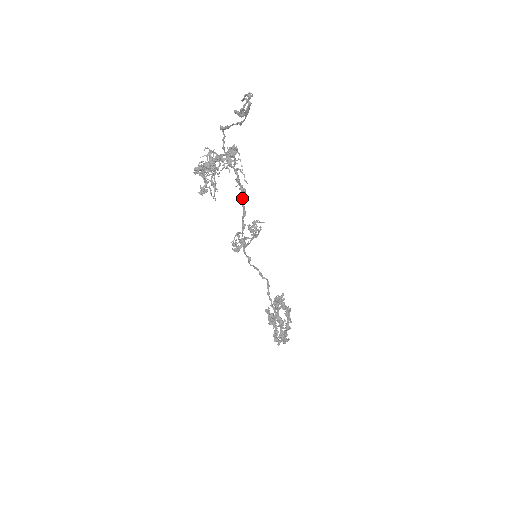
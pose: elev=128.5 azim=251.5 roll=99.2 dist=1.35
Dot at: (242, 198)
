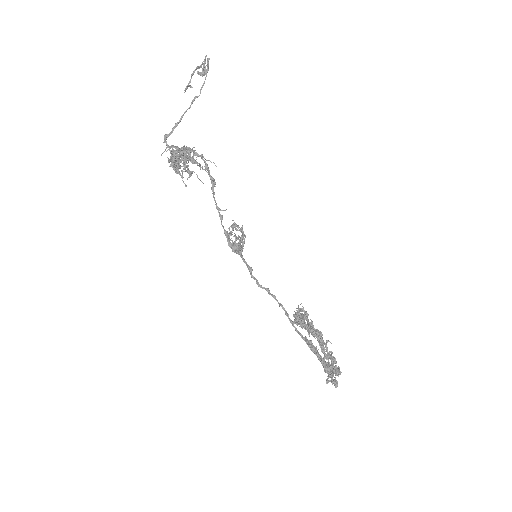
Dot at: (213, 196)
